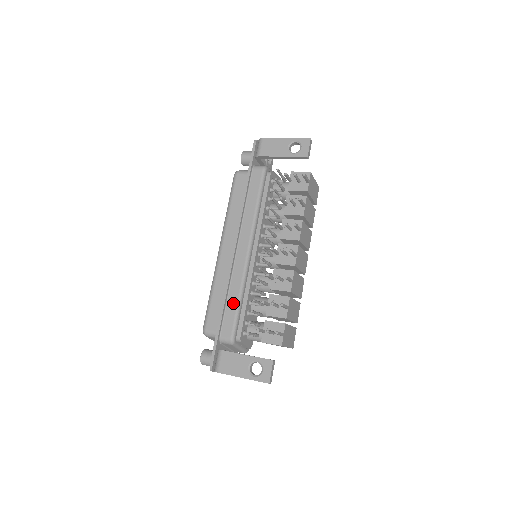
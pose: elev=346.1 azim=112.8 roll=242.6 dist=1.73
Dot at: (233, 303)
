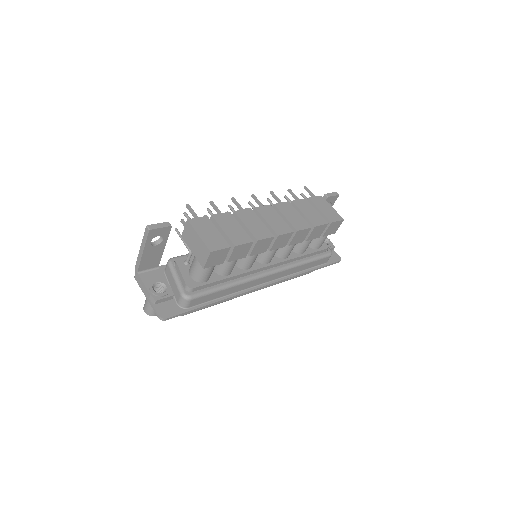
Dot at: occluded
